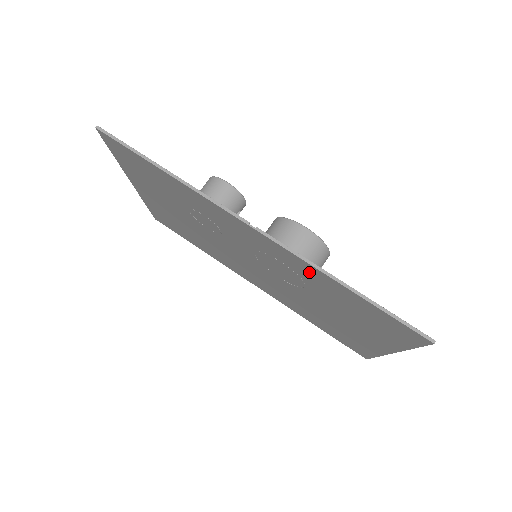
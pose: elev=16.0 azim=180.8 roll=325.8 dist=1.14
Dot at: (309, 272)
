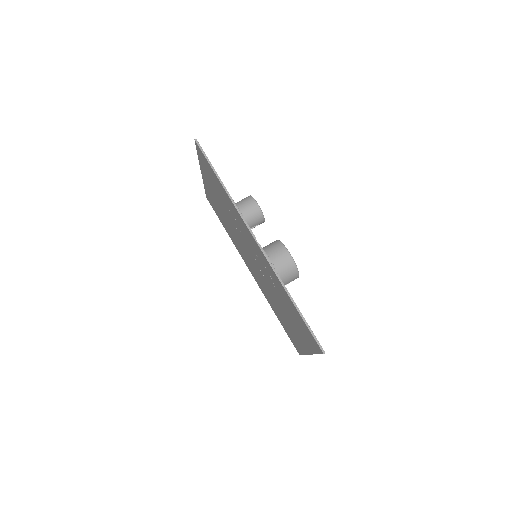
Dot at: (277, 282)
